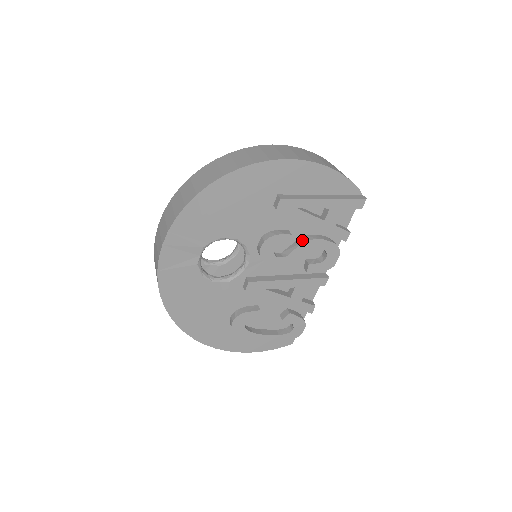
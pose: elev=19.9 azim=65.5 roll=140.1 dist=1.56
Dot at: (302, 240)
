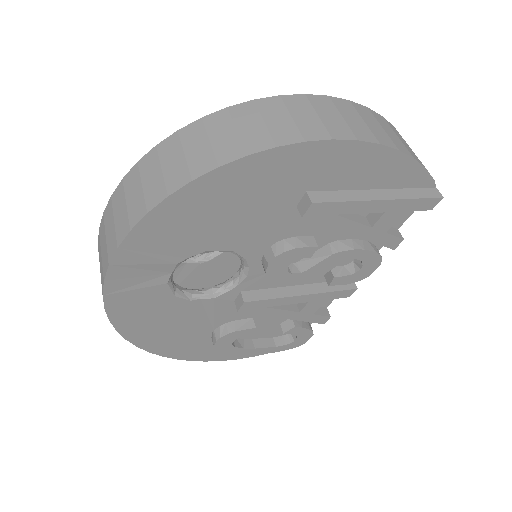
Dot at: (331, 250)
